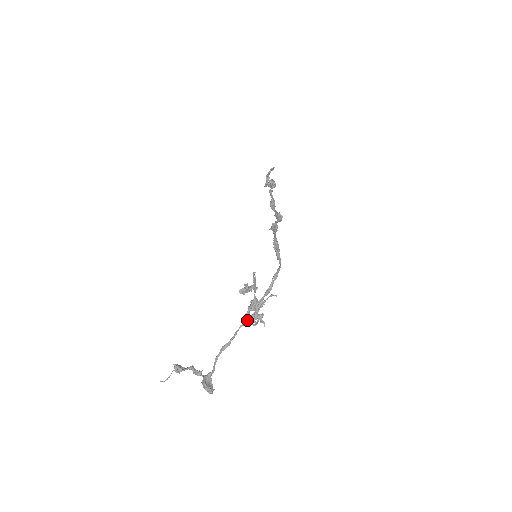
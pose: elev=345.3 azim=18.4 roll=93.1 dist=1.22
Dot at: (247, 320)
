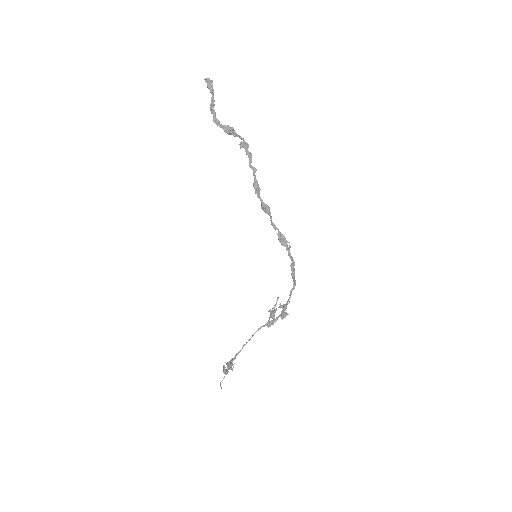
Dot at: (267, 324)
